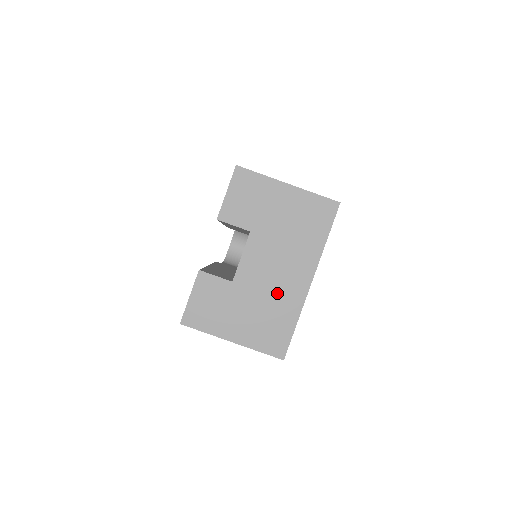
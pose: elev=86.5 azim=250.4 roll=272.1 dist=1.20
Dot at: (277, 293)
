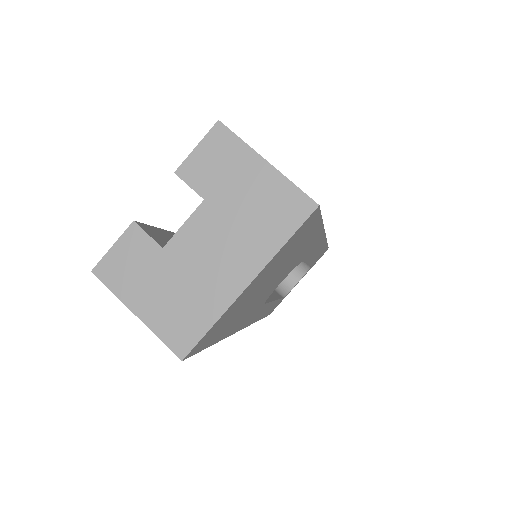
Dot at: (205, 281)
